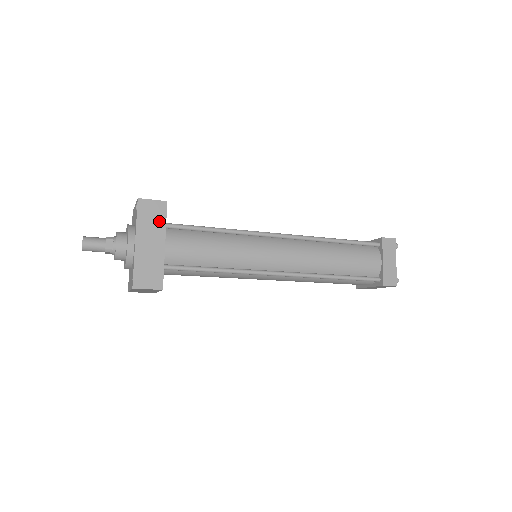
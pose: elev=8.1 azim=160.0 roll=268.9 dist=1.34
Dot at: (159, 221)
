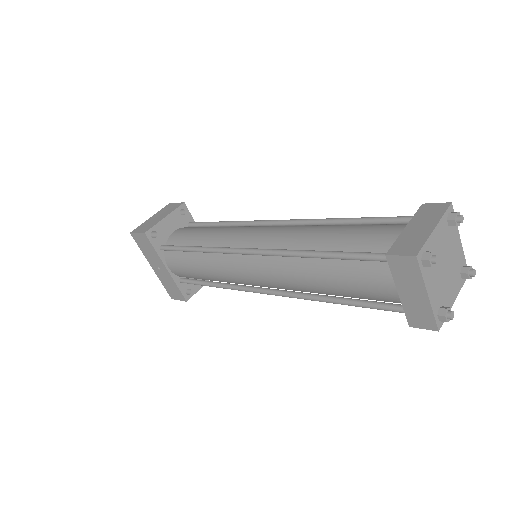
Dot at: (151, 250)
